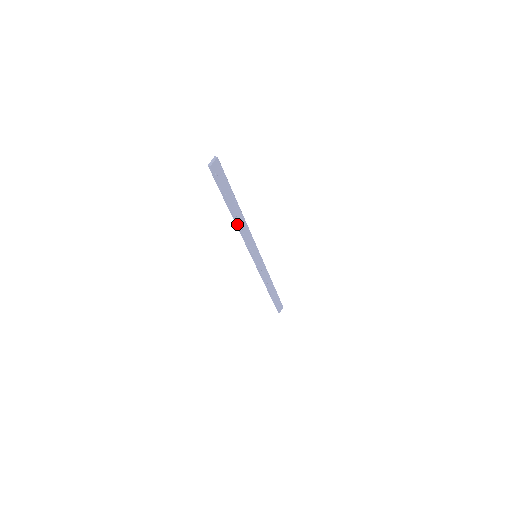
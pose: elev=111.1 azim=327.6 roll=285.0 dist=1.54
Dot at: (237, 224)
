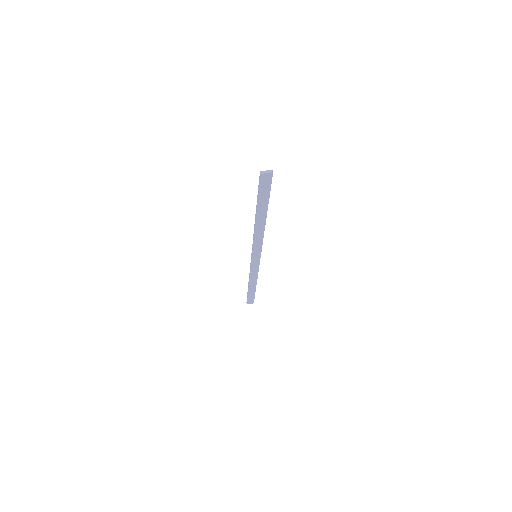
Dot at: (255, 225)
